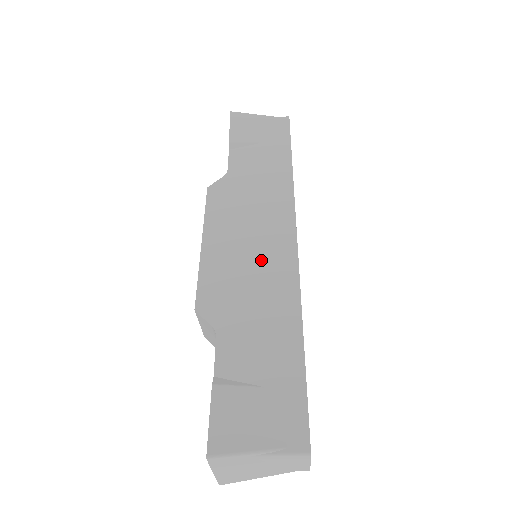
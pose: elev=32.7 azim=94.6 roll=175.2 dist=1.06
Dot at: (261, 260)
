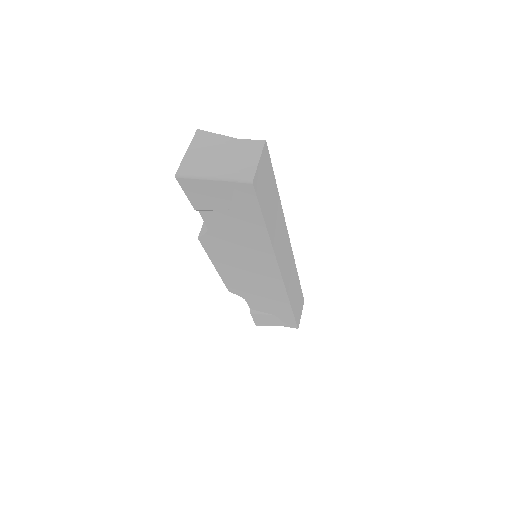
Dot at: (260, 282)
